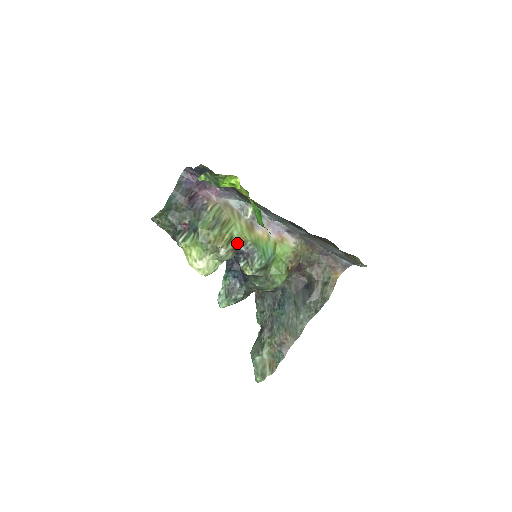
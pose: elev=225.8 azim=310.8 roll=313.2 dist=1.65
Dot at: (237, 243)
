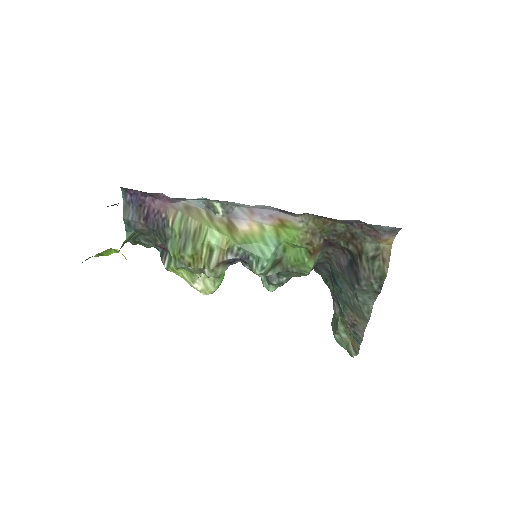
Dot at: (220, 255)
